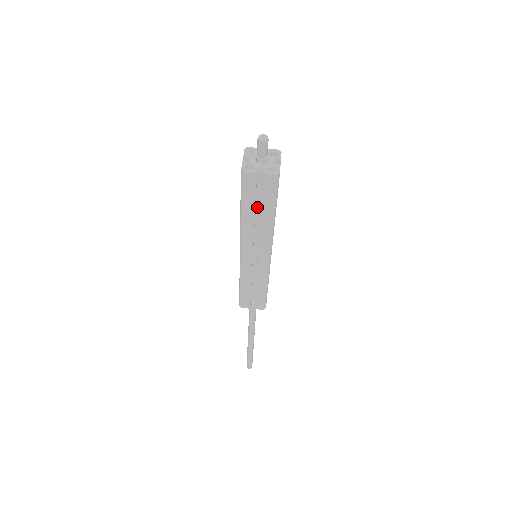
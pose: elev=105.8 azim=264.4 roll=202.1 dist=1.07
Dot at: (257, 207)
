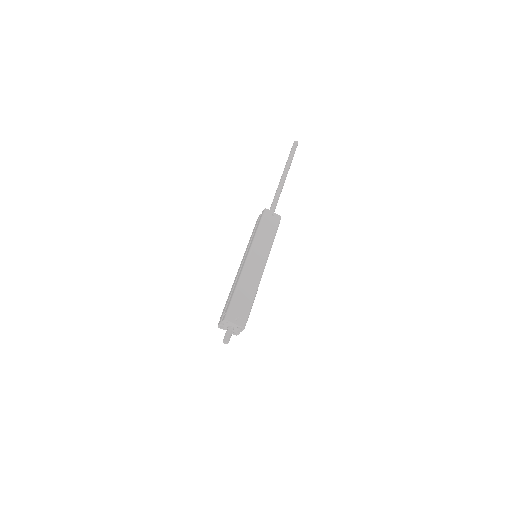
Dot at: occluded
